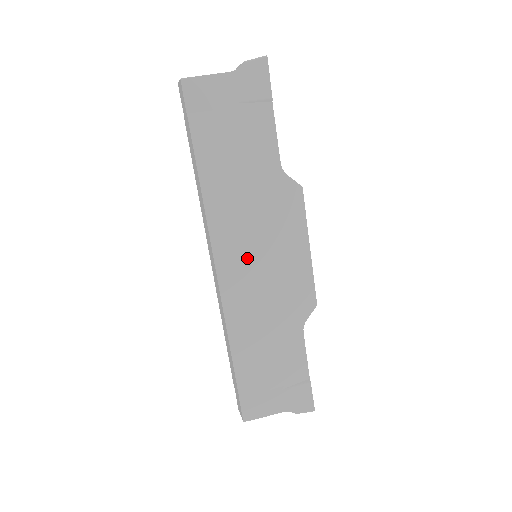
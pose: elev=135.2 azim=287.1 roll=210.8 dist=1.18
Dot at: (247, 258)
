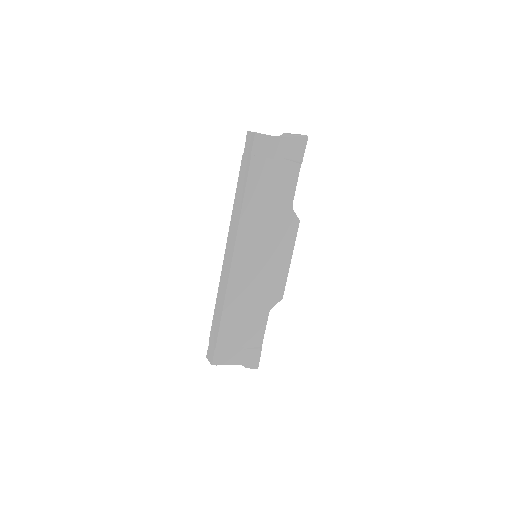
Dot at: (253, 256)
